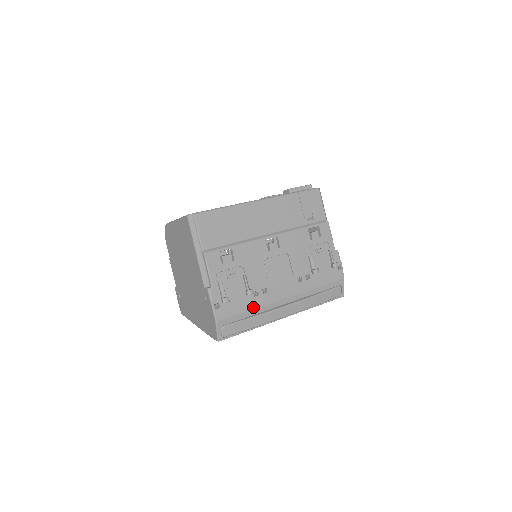
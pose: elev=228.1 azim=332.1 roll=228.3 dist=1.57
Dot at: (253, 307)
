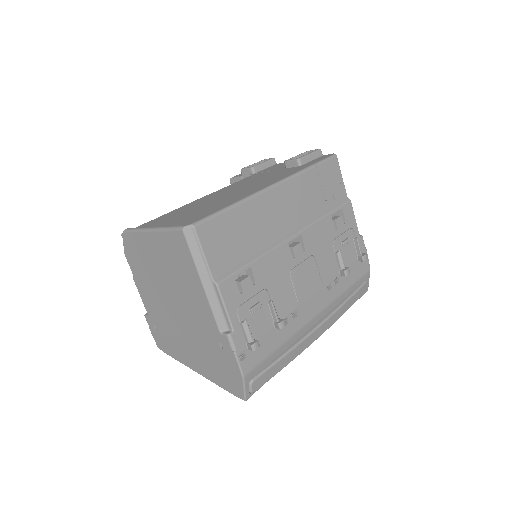
Dot at: (284, 341)
